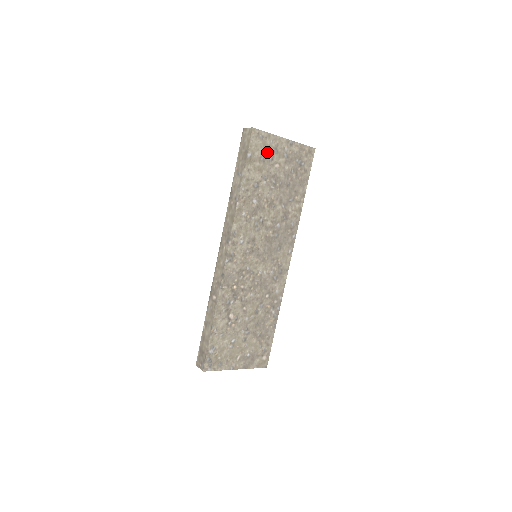
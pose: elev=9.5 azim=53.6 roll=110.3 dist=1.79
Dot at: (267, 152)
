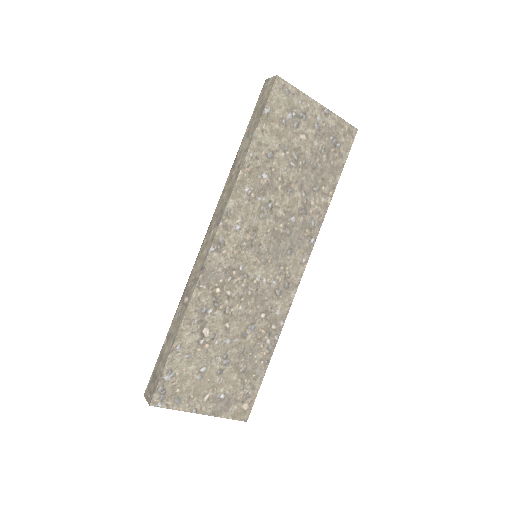
Dot at: (292, 114)
